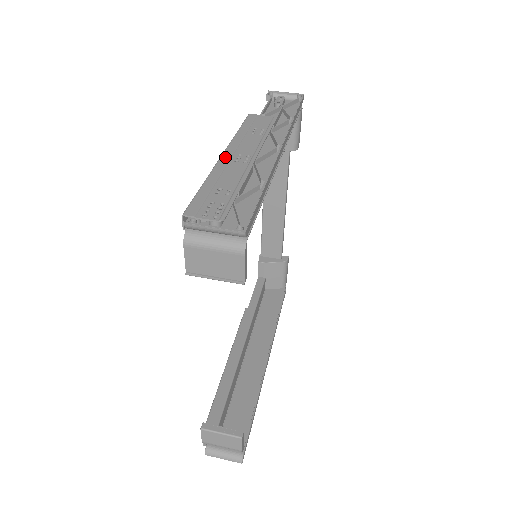
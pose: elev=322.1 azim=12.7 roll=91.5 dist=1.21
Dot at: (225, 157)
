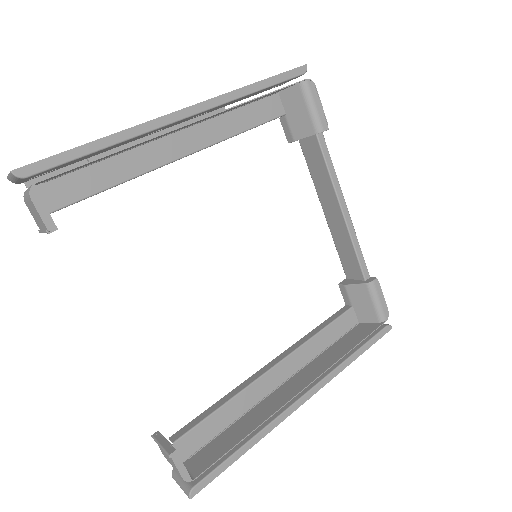
Dot at: occluded
